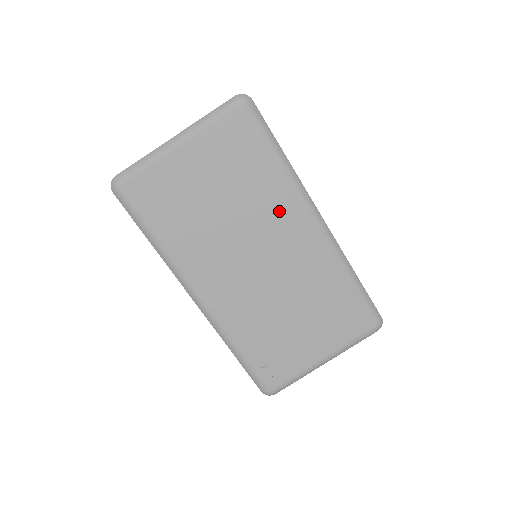
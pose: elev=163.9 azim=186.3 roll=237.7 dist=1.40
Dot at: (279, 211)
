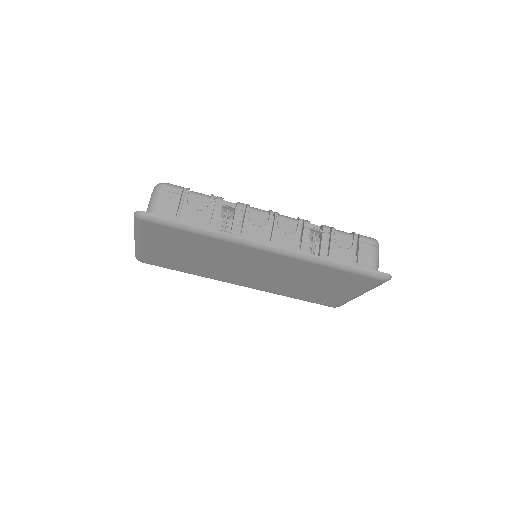
Dot at: (235, 252)
